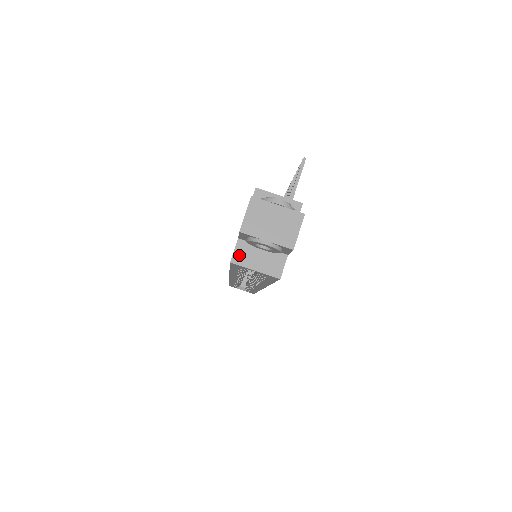
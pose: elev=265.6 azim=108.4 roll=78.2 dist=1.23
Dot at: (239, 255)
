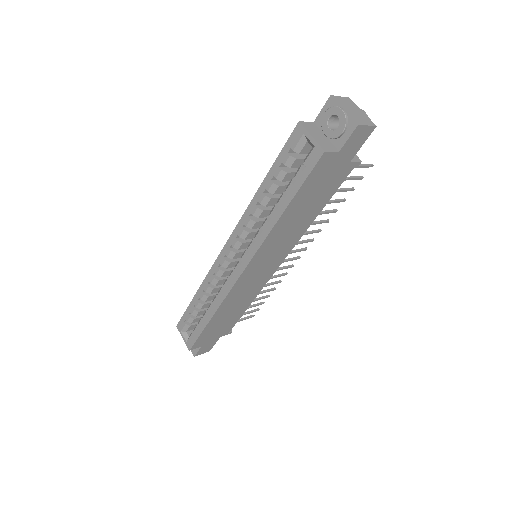
Dot at: (308, 125)
